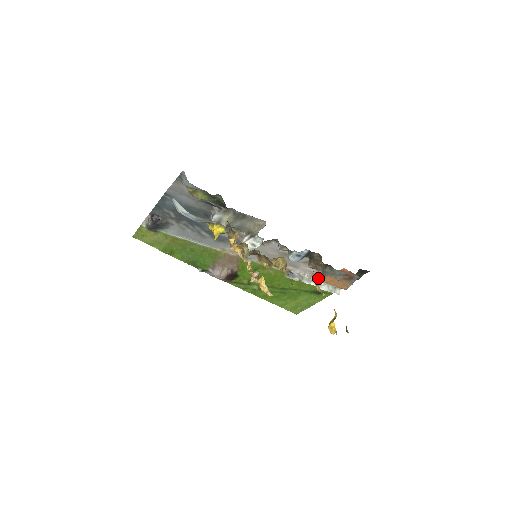
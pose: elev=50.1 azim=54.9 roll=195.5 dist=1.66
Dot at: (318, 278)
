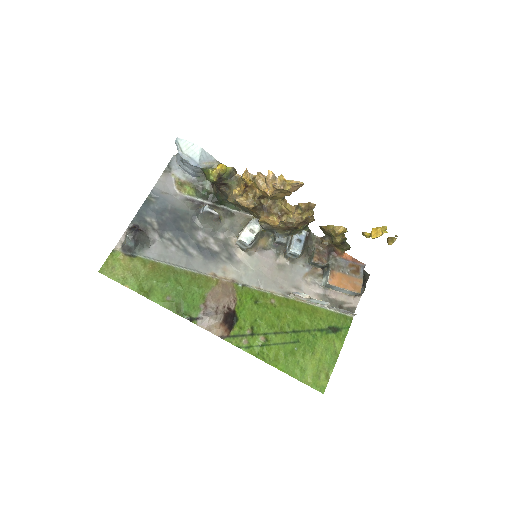
Dot at: (327, 280)
